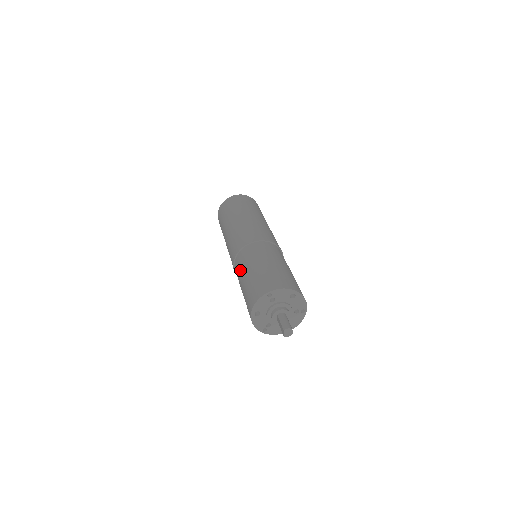
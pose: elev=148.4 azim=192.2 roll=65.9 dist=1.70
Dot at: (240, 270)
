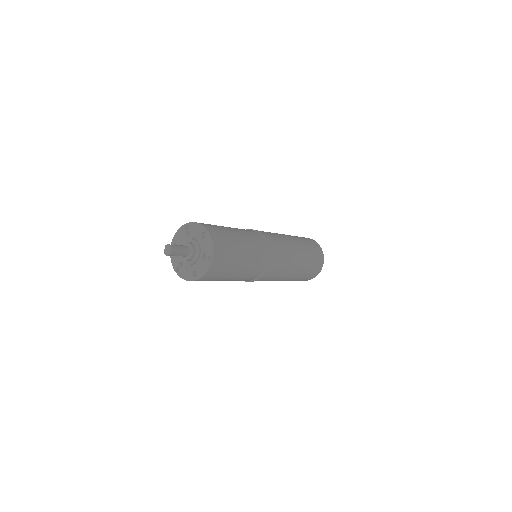
Dot at: occluded
